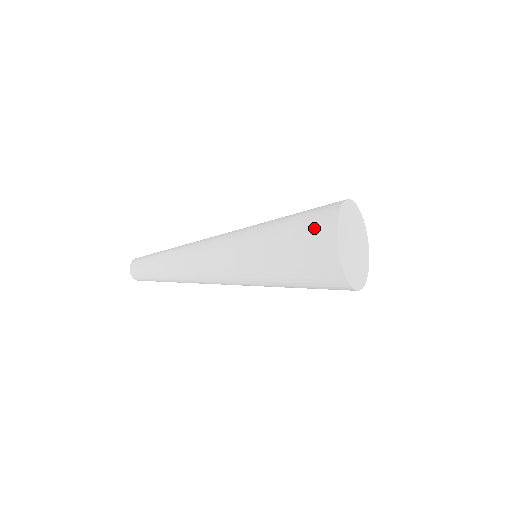
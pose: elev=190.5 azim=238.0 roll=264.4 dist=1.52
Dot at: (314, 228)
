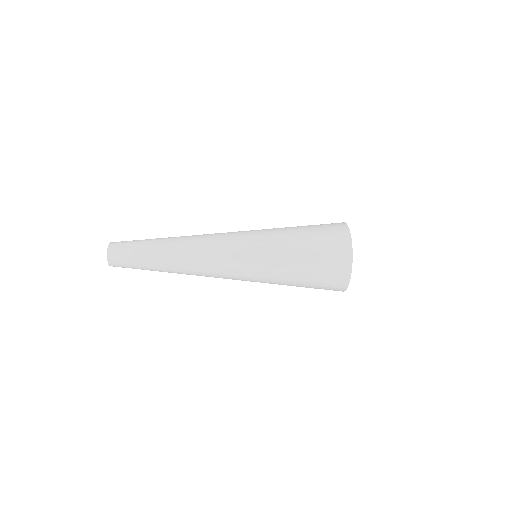
Dot at: (332, 253)
